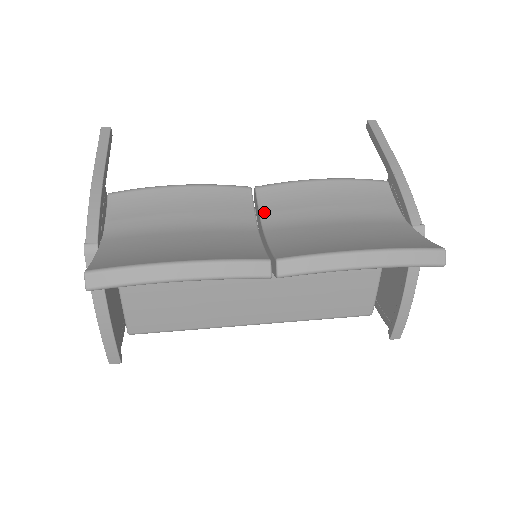
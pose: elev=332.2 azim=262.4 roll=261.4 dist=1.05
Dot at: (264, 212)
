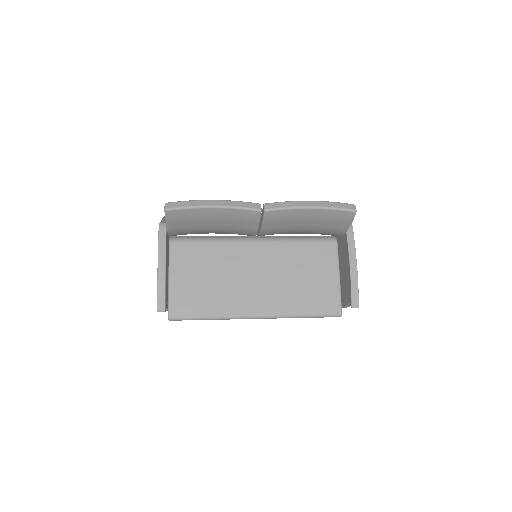
Dot at: occluded
